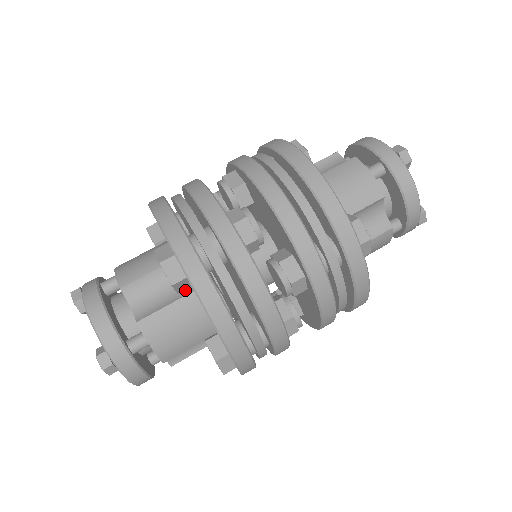
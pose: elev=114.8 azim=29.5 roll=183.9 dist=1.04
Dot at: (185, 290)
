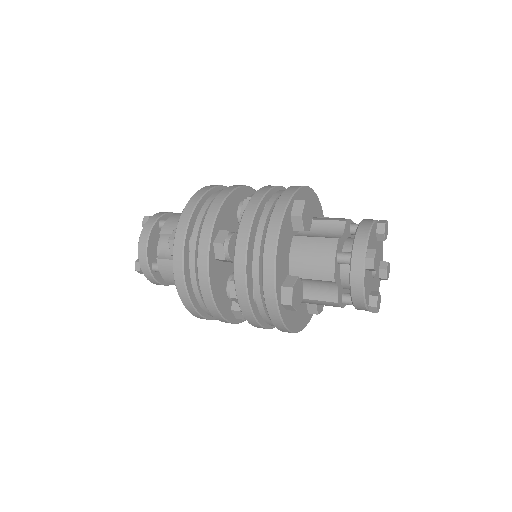
Dot at: occluded
